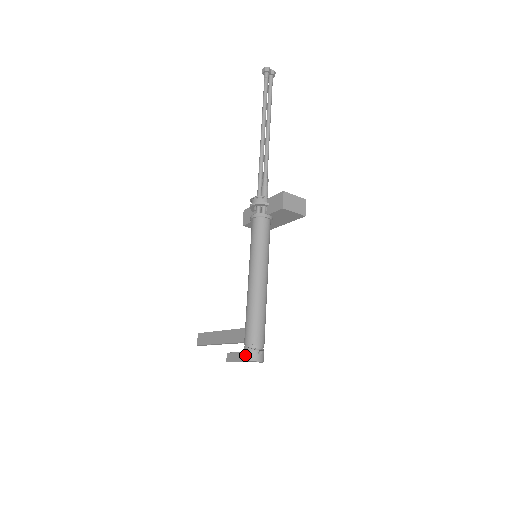
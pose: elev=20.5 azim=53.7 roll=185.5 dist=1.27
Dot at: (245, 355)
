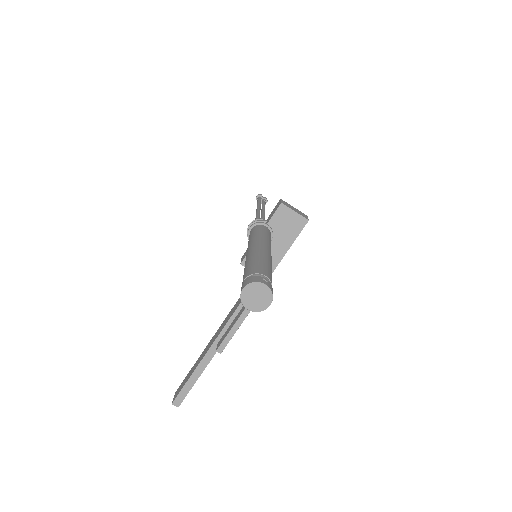
Dot at: (243, 285)
